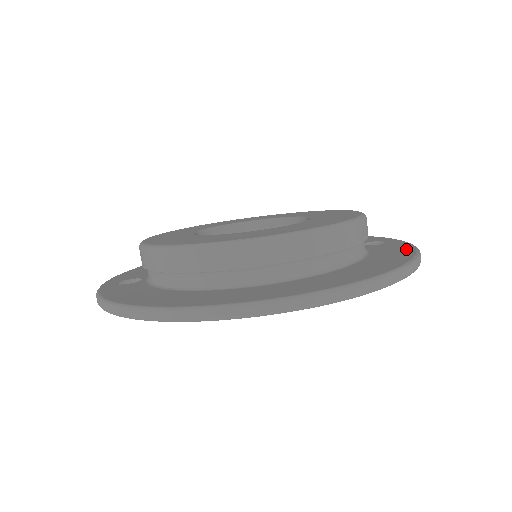
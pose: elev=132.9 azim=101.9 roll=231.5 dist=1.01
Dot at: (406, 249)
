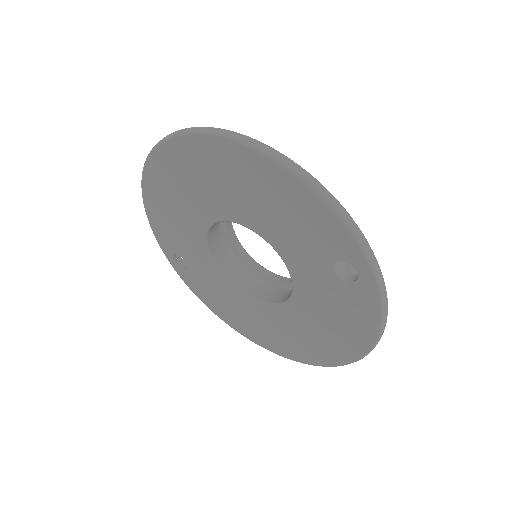
Dot at: occluded
